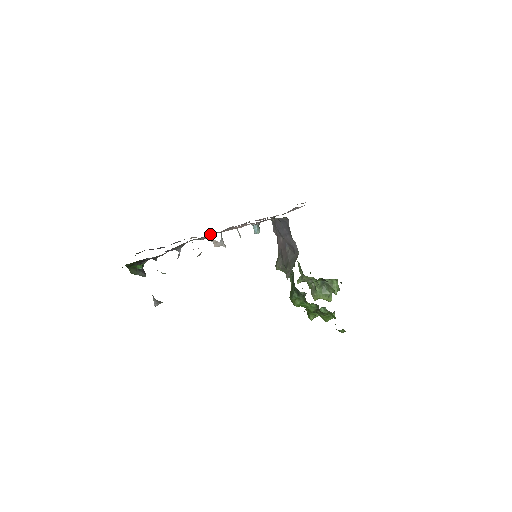
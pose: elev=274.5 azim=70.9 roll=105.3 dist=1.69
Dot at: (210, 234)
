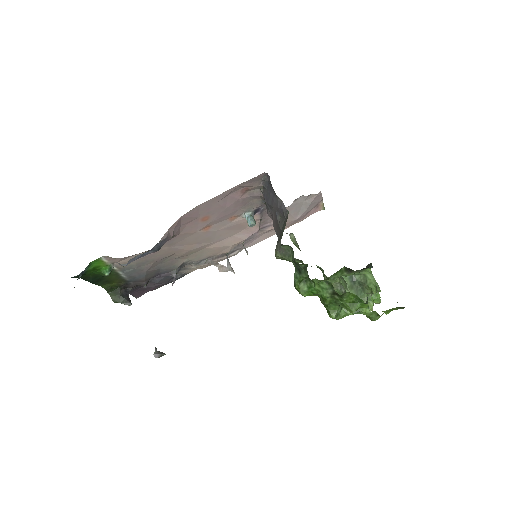
Dot at: (213, 257)
